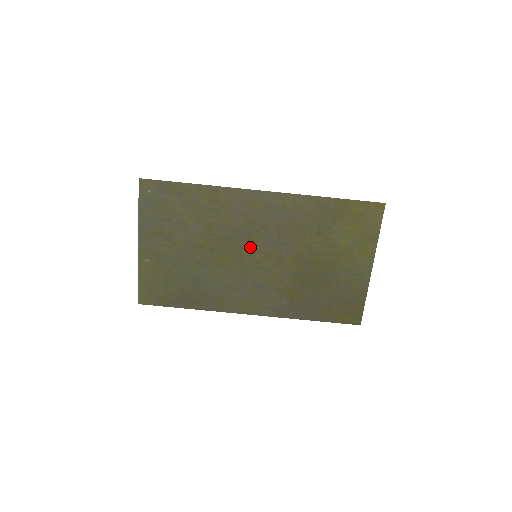
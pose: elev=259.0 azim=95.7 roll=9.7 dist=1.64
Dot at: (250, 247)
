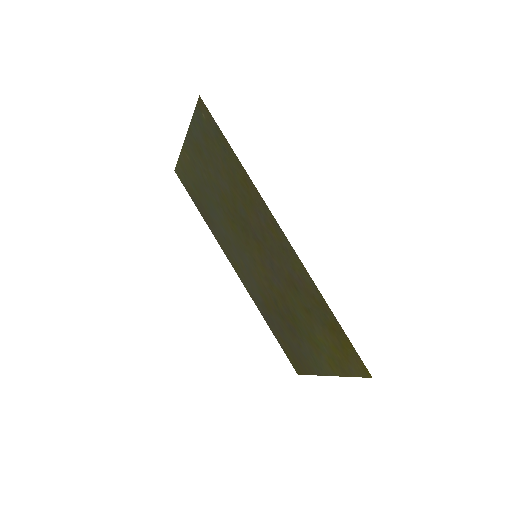
Dot at: (255, 246)
